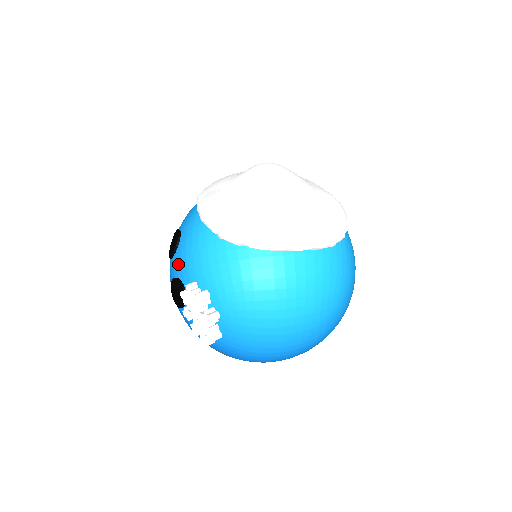
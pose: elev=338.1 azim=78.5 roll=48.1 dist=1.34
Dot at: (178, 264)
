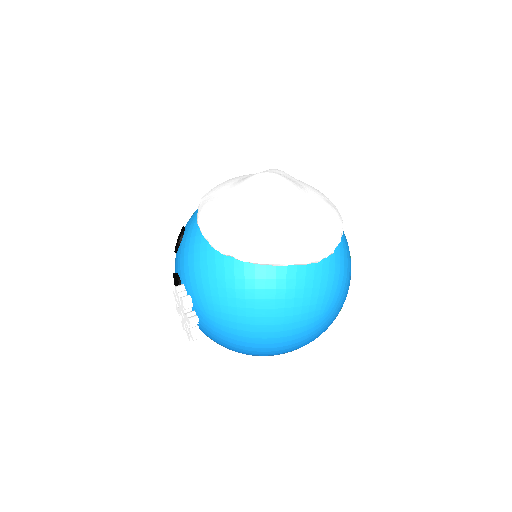
Dot at: (178, 261)
